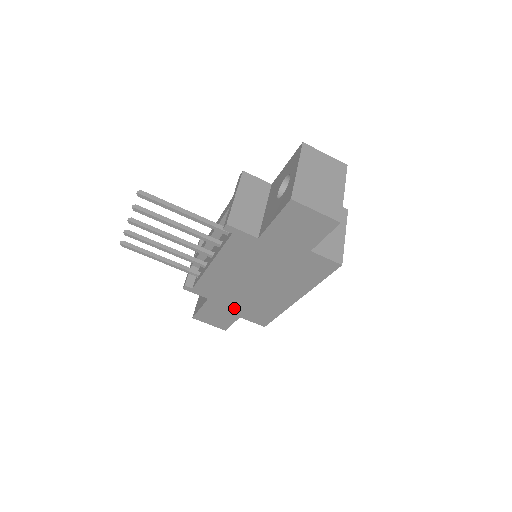
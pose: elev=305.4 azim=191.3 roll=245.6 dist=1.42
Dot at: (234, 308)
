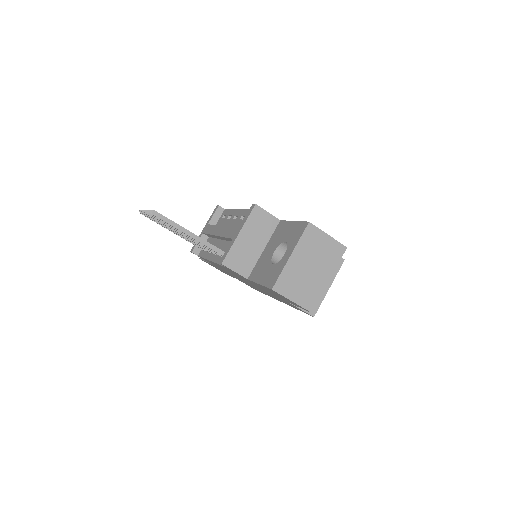
Dot at: occluded
